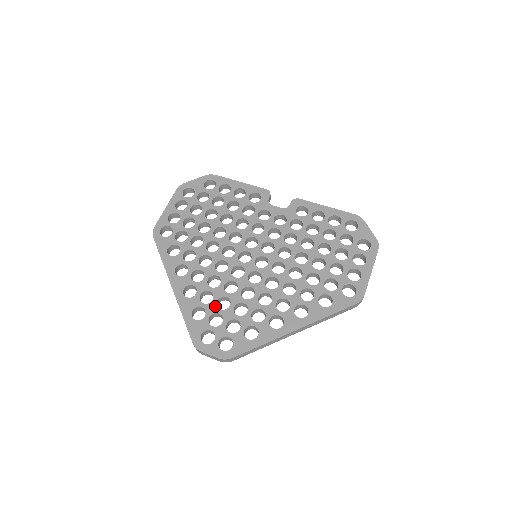
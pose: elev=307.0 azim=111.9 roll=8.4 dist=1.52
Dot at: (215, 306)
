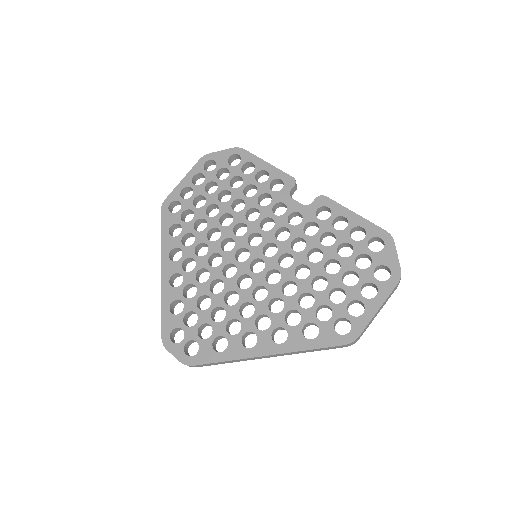
Dot at: (195, 303)
